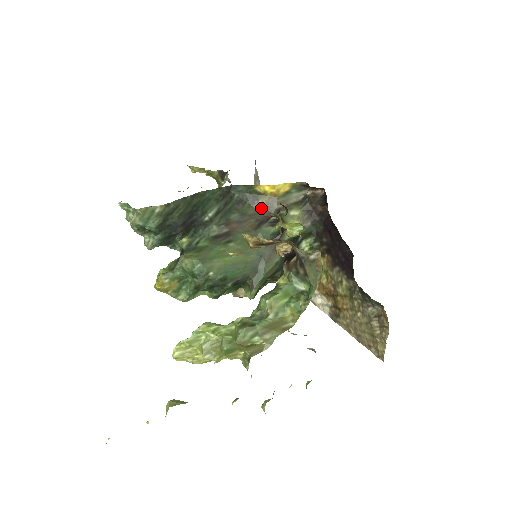
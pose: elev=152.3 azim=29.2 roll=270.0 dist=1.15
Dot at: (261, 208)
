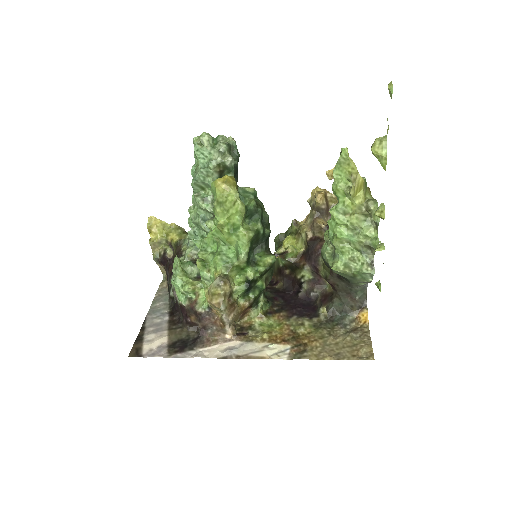
Dot at: occluded
